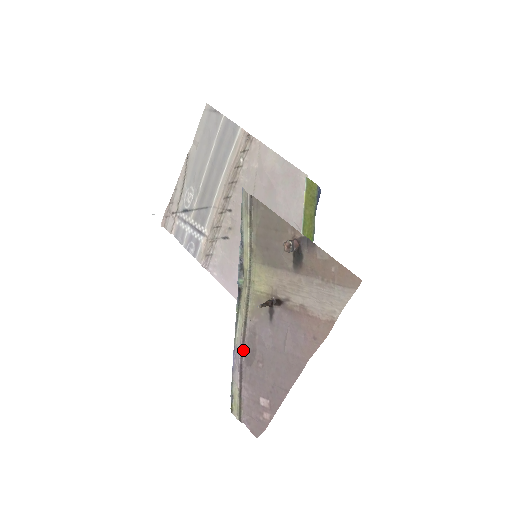
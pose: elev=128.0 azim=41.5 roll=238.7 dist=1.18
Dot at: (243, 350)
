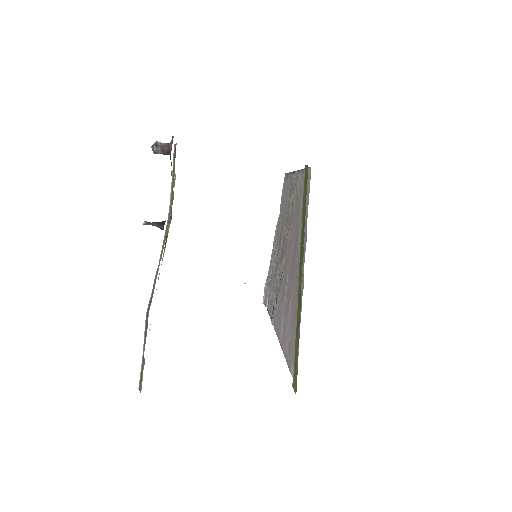
Dot at: (152, 296)
